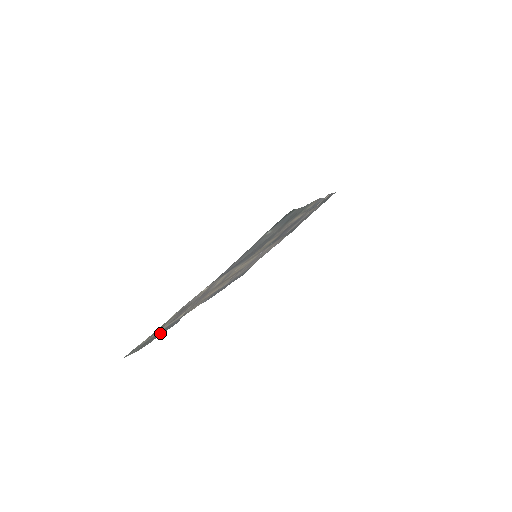
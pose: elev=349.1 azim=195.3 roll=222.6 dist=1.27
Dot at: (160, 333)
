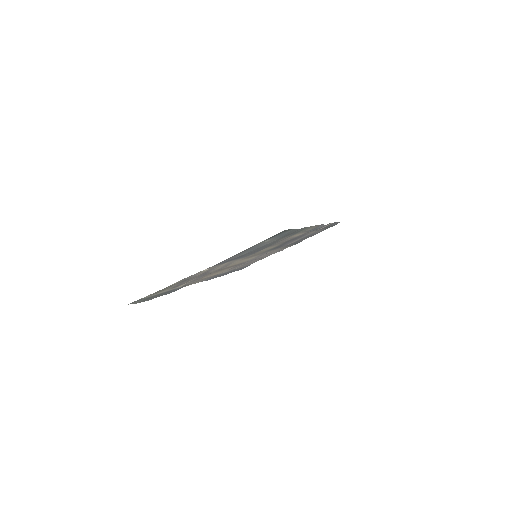
Dot at: (161, 294)
